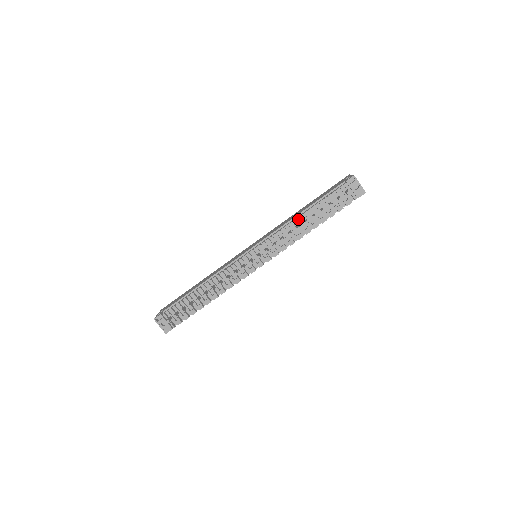
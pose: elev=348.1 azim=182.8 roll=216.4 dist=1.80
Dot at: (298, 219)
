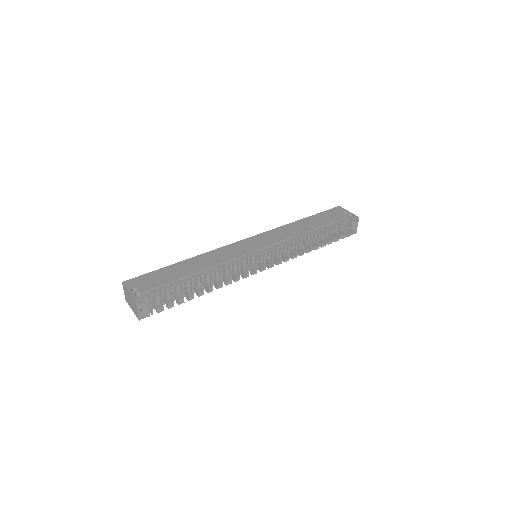
Dot at: (308, 237)
